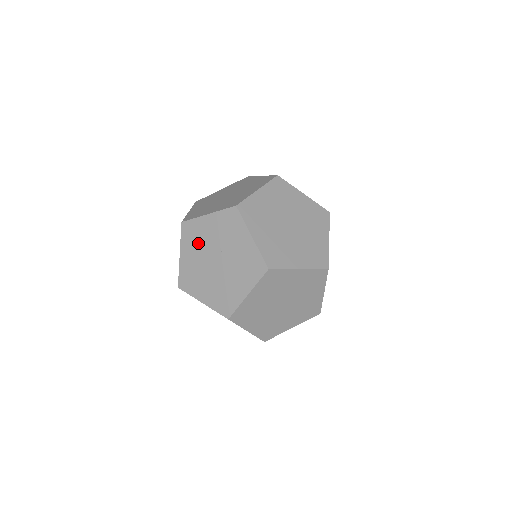
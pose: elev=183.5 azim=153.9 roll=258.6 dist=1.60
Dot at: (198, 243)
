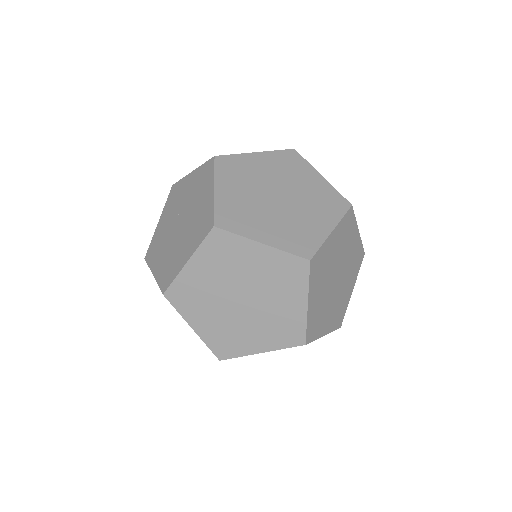
Dot at: (161, 243)
